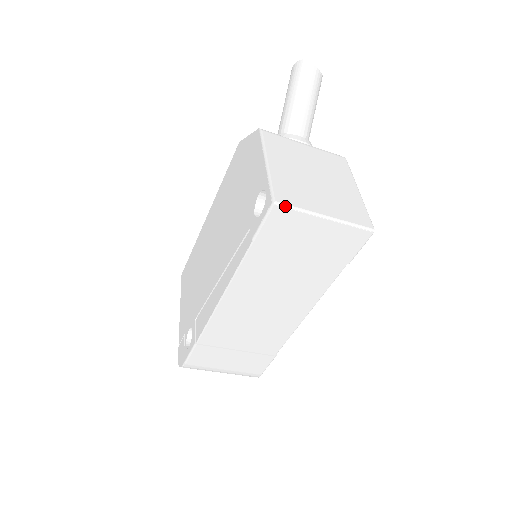
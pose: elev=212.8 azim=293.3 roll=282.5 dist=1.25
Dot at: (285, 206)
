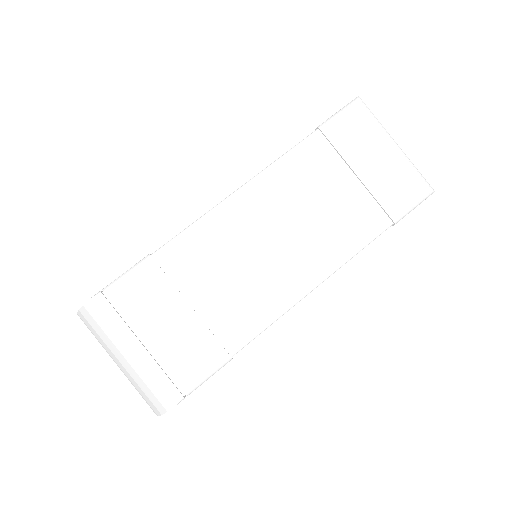
Dot at: occluded
